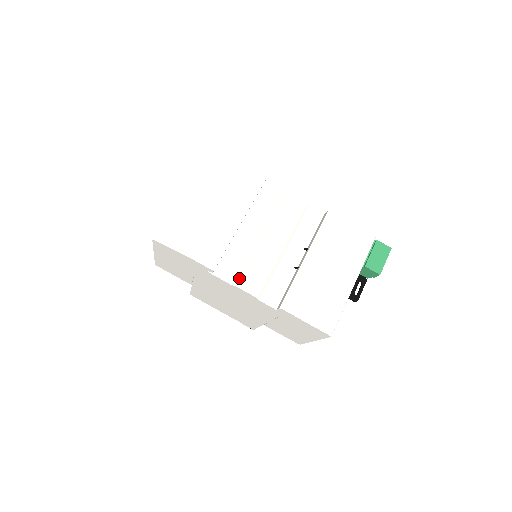
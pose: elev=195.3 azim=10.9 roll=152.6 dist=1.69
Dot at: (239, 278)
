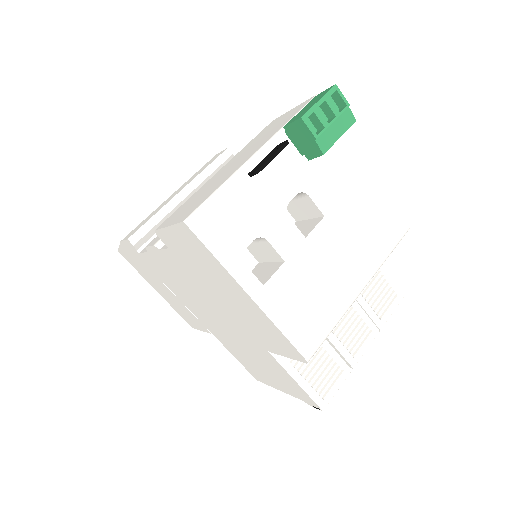
Dot at: (154, 239)
